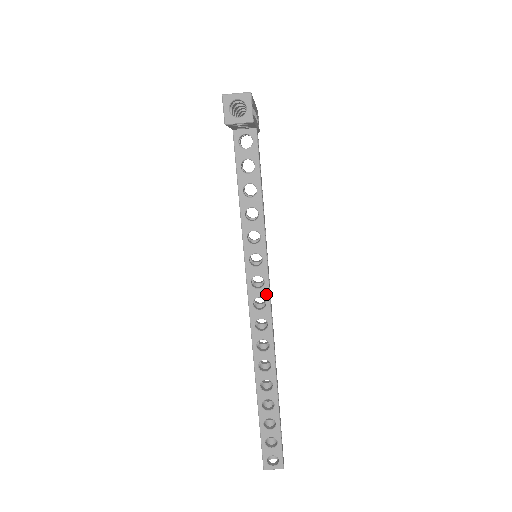
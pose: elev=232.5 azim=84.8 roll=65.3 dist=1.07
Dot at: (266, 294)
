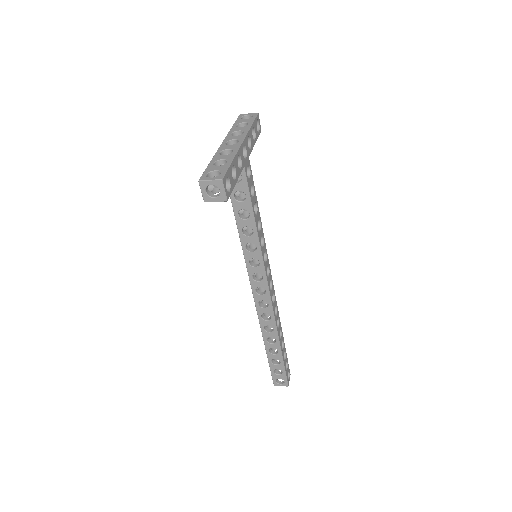
Dot at: (265, 285)
